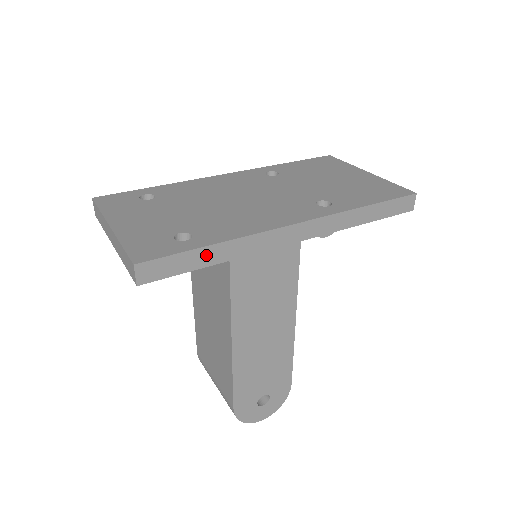
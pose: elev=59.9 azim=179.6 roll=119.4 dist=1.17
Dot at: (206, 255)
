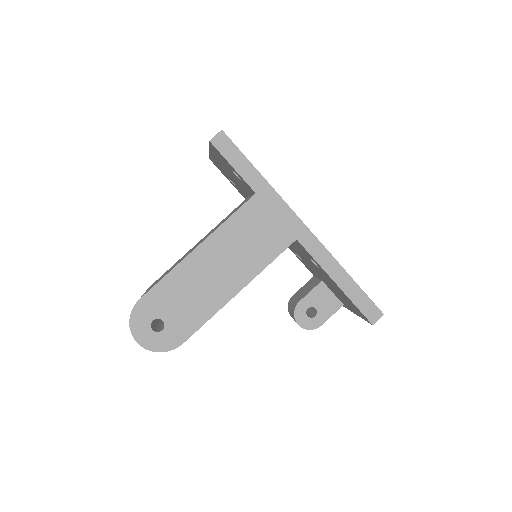
Dot at: (251, 173)
